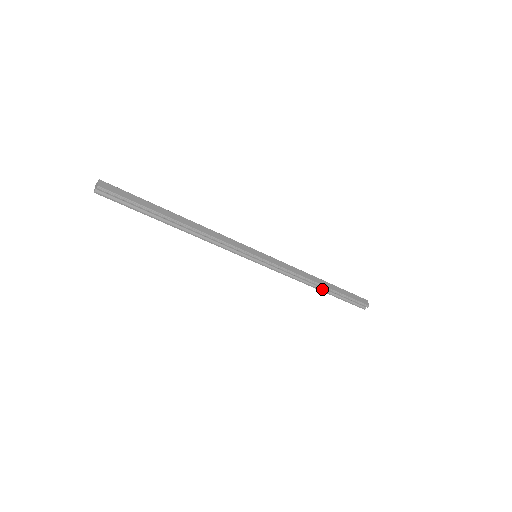
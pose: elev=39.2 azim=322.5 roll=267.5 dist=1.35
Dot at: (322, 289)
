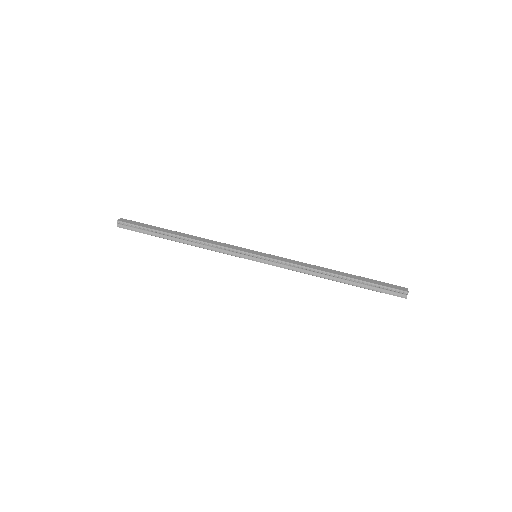
Dot at: (339, 279)
